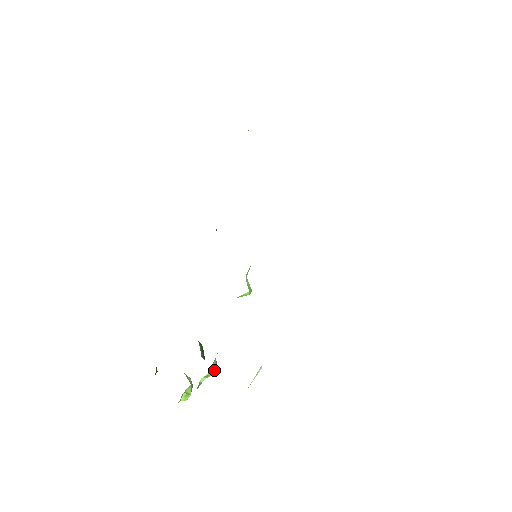
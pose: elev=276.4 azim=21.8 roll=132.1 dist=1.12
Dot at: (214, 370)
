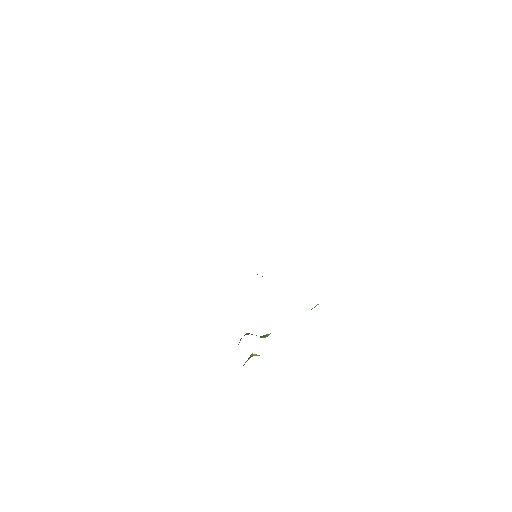
Dot at: occluded
